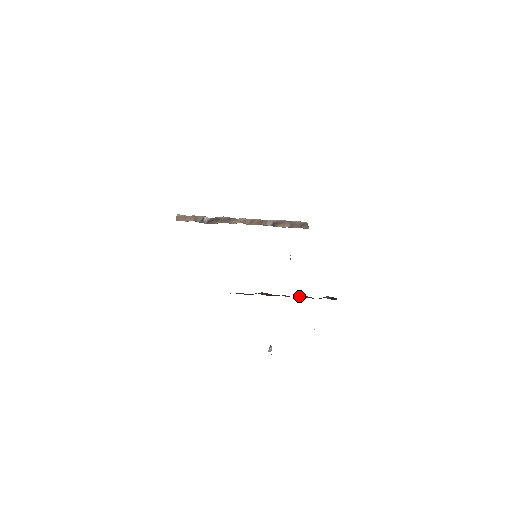
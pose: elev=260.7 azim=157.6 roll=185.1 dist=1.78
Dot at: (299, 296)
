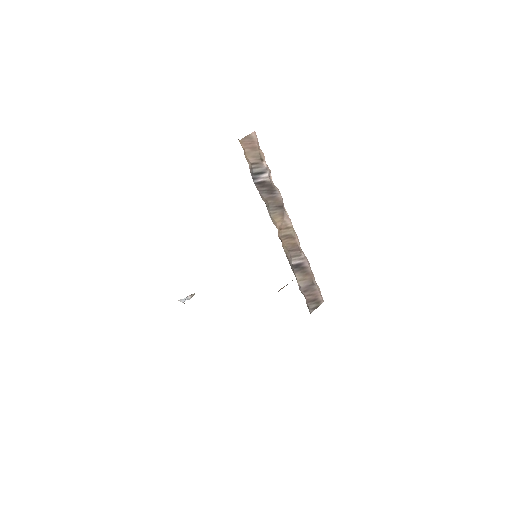
Dot at: occluded
